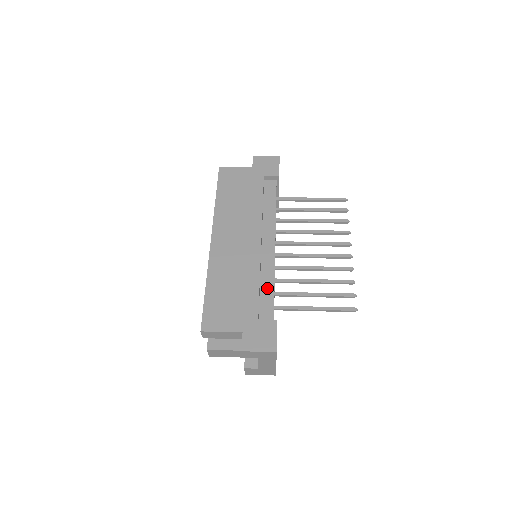
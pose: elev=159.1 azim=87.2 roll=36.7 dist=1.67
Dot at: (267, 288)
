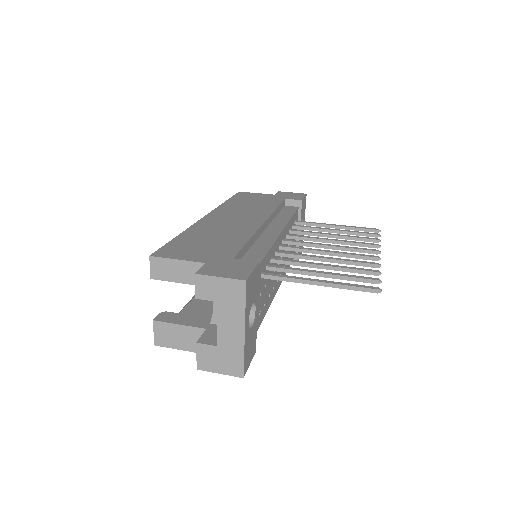
Dot at: (257, 251)
